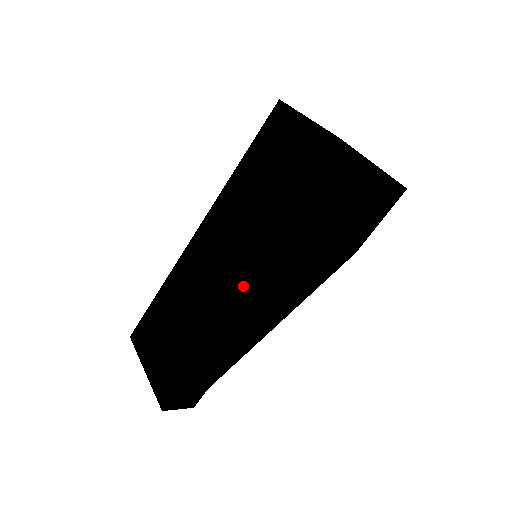
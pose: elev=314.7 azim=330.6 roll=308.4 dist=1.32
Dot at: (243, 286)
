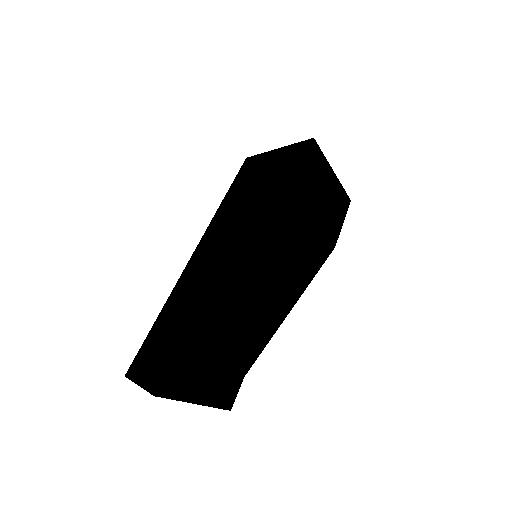
Dot at: (264, 233)
